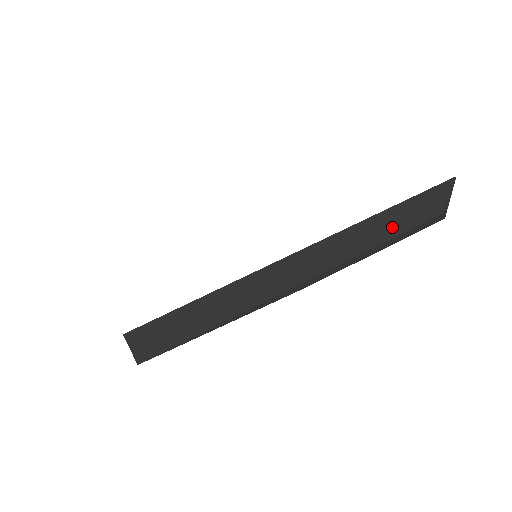
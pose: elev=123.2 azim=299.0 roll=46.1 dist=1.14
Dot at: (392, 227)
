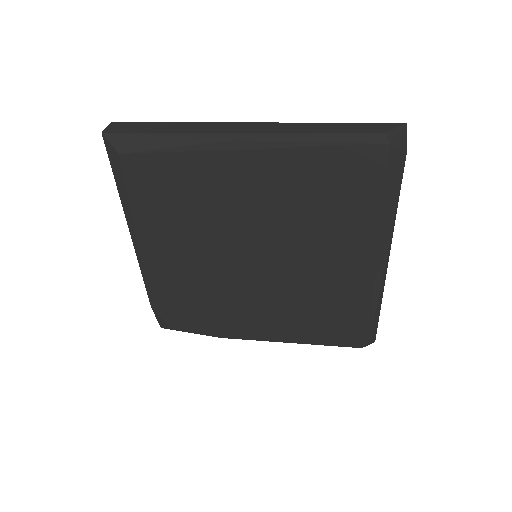
Dot at: (326, 129)
